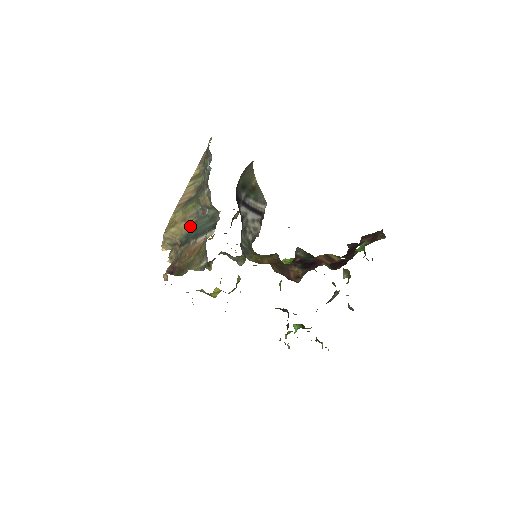
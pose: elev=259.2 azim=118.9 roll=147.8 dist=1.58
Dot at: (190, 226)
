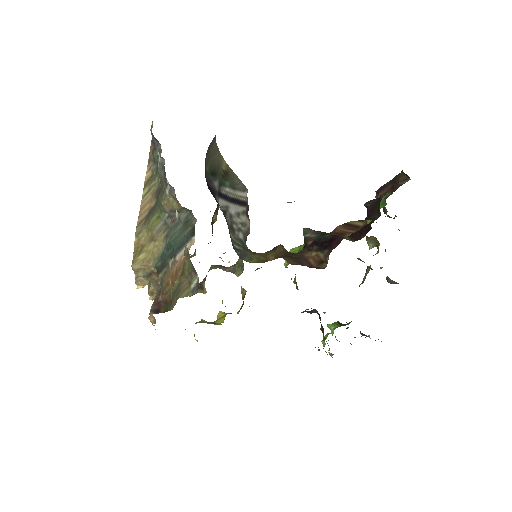
Dot at: (162, 244)
